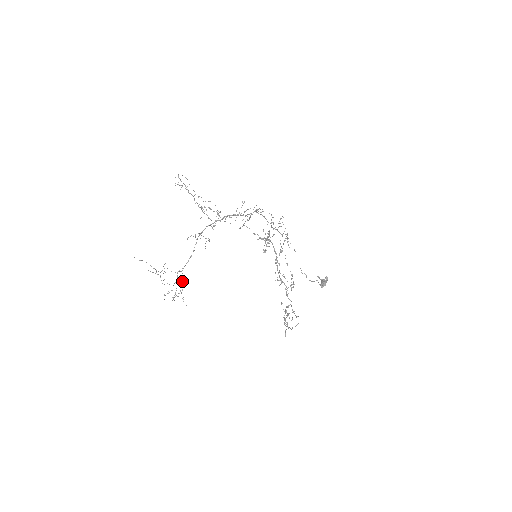
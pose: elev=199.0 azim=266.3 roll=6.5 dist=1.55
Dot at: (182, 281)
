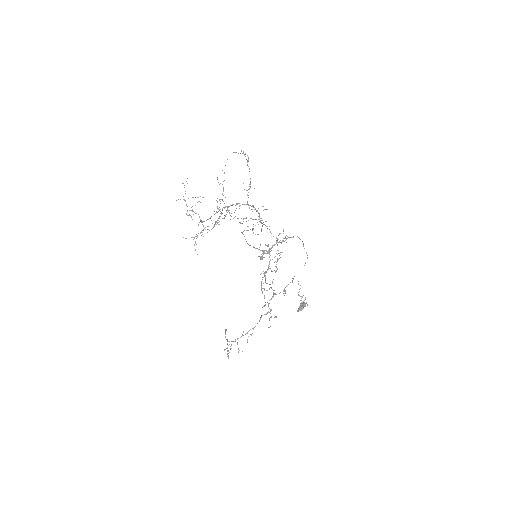
Dot at: (216, 221)
